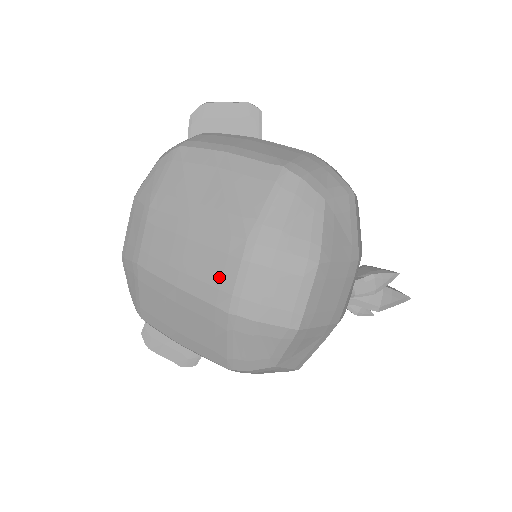
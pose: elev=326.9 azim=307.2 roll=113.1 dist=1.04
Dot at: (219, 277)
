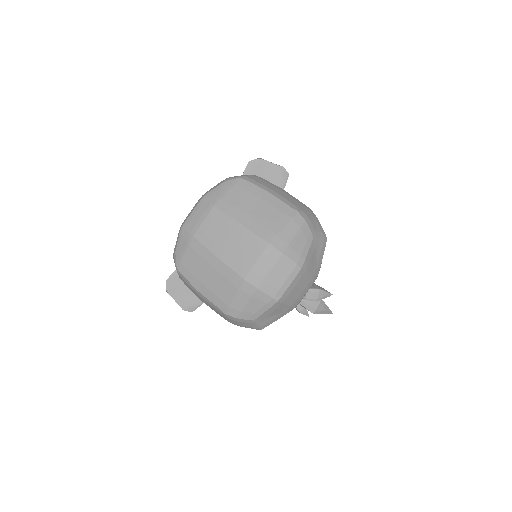
Dot at: (246, 258)
